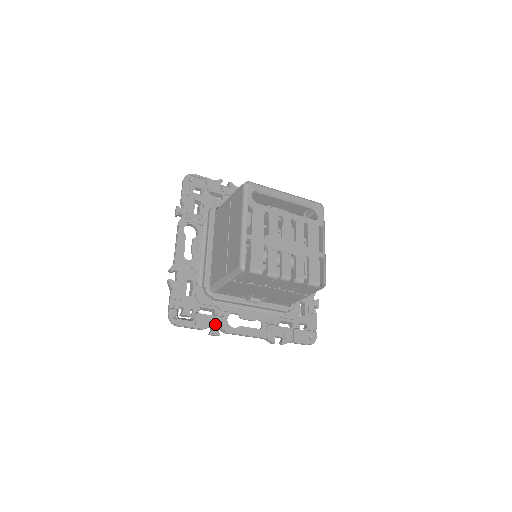
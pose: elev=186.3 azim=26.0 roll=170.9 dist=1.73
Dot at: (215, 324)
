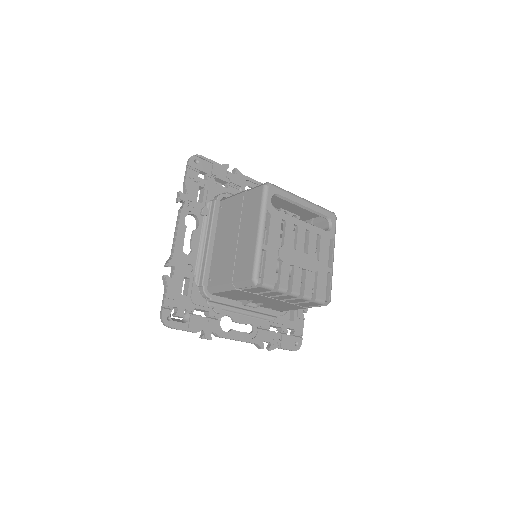
Dot at: (208, 327)
